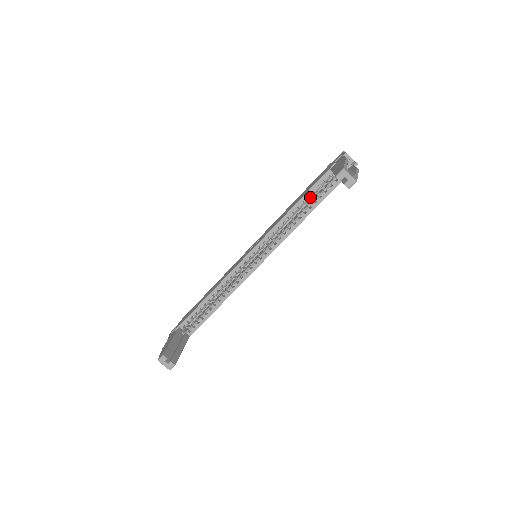
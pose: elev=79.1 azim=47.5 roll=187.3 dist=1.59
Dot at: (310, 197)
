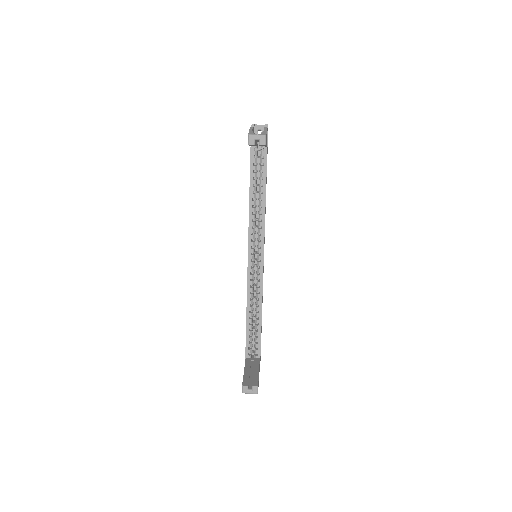
Dot at: (256, 179)
